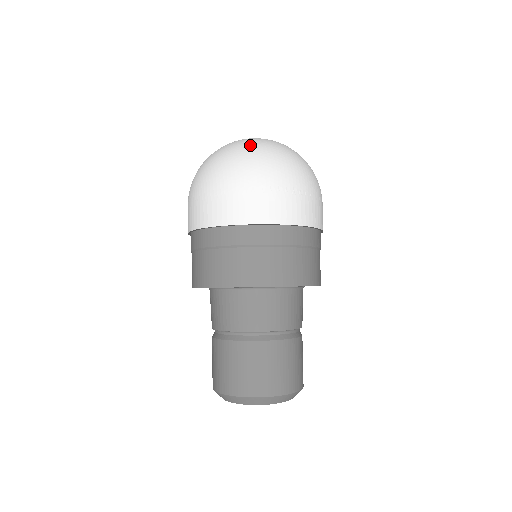
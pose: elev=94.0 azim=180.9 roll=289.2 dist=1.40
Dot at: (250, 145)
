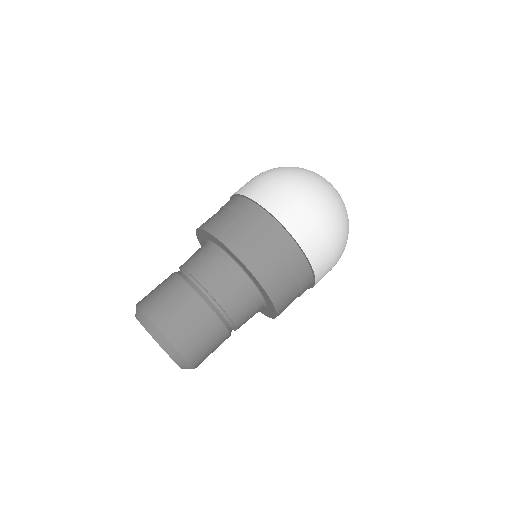
Dot at: (309, 170)
